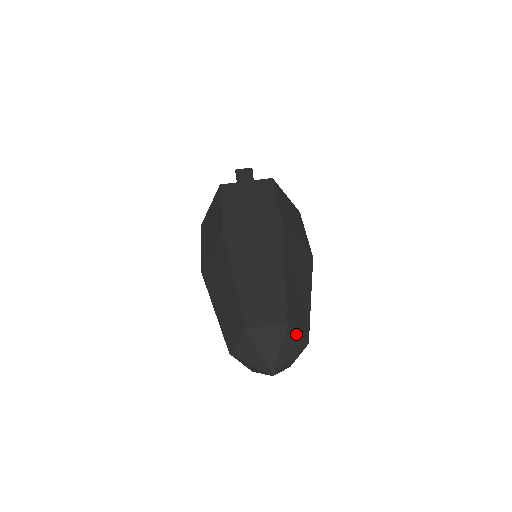
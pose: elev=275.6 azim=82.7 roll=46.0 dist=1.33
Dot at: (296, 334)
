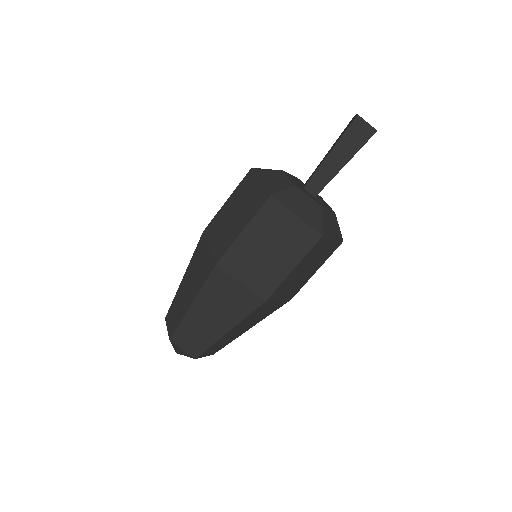
Dot at: occluded
